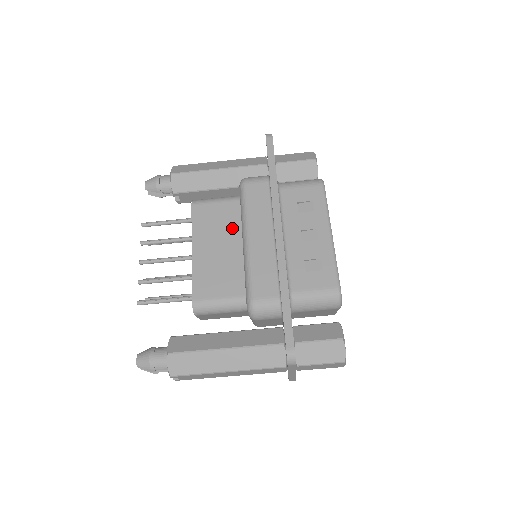
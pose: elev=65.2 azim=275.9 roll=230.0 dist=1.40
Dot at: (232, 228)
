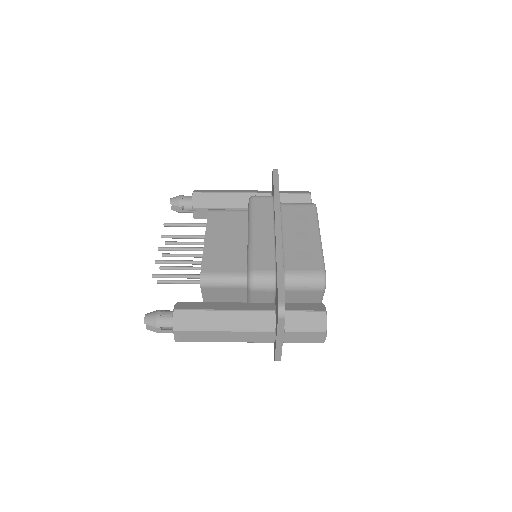
Dot at: (239, 228)
